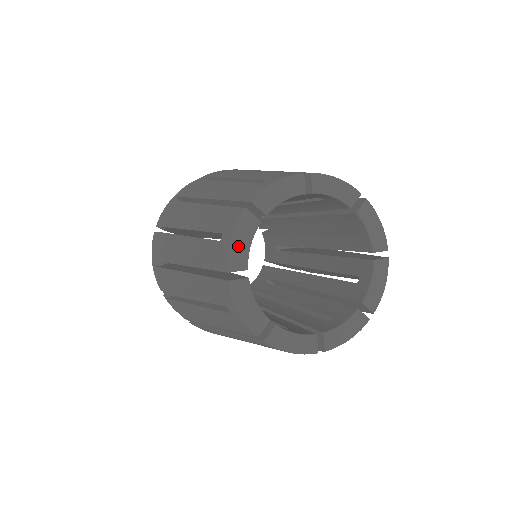
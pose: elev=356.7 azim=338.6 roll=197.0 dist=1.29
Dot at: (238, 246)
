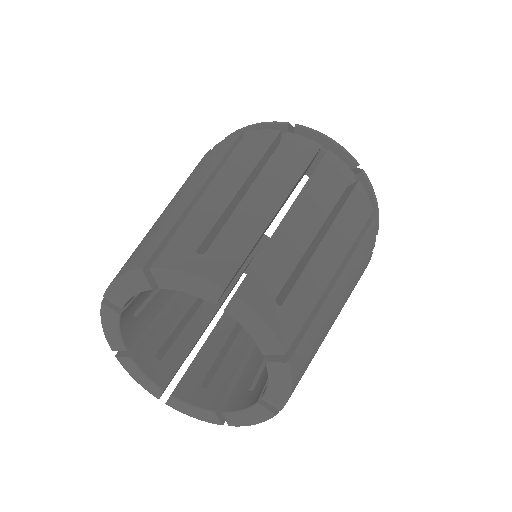
Dot at: (120, 288)
